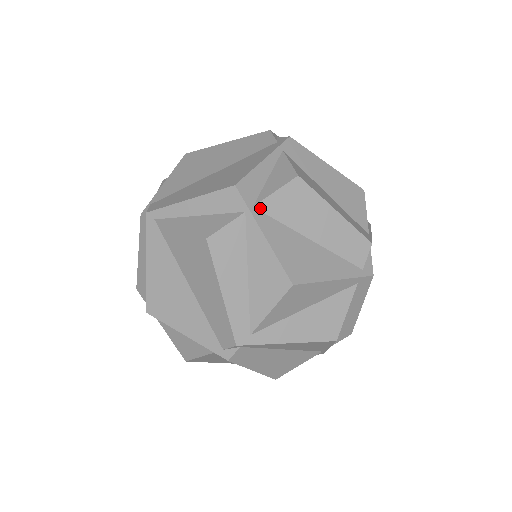
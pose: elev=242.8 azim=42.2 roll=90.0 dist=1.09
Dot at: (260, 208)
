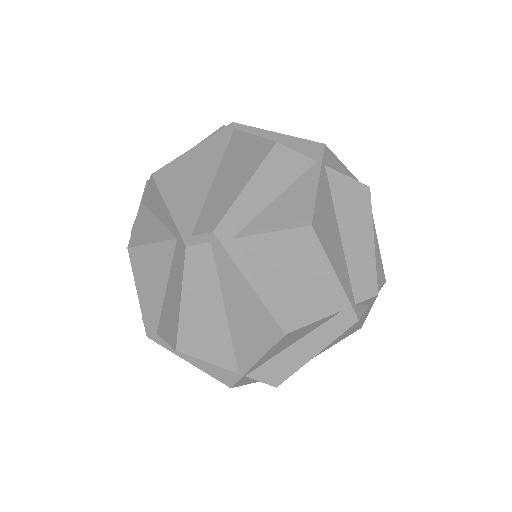
Dot at: (328, 172)
